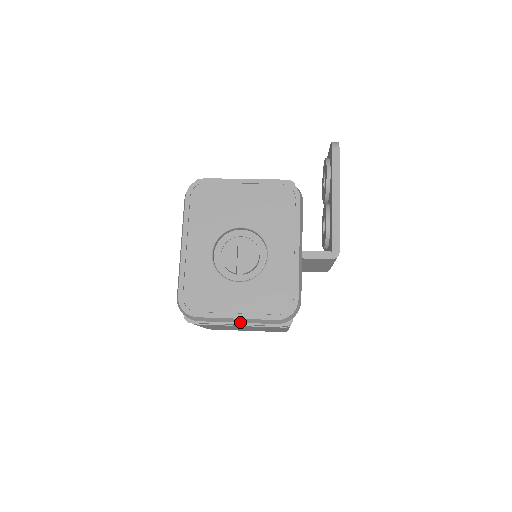
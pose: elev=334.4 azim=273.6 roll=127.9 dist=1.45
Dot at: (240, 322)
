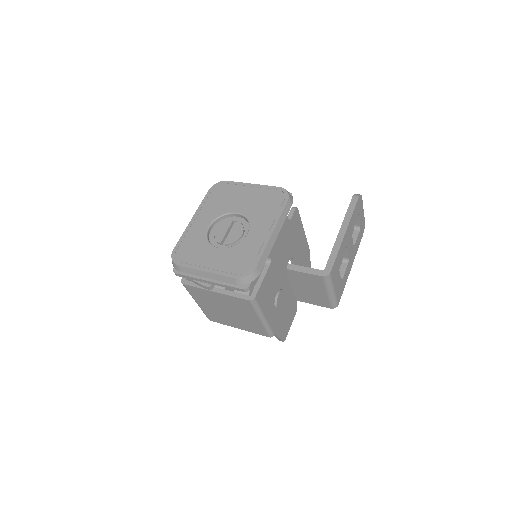
Dot at: (209, 278)
